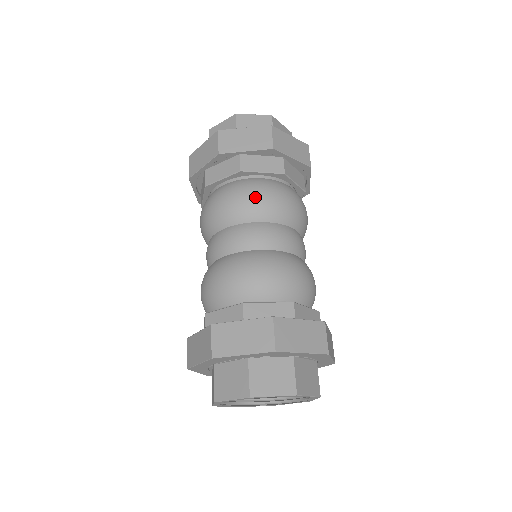
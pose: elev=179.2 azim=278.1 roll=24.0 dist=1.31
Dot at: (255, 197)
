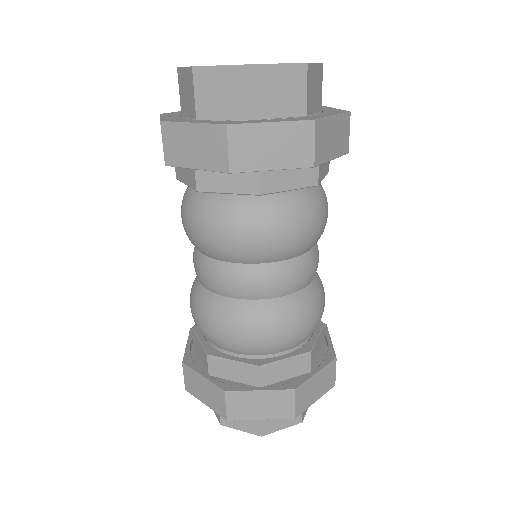
Dot at: (279, 237)
